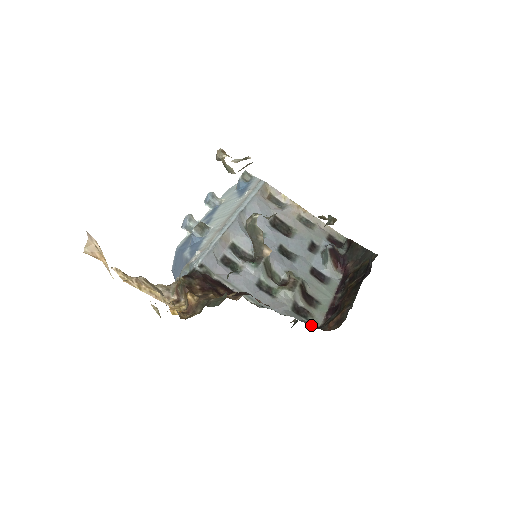
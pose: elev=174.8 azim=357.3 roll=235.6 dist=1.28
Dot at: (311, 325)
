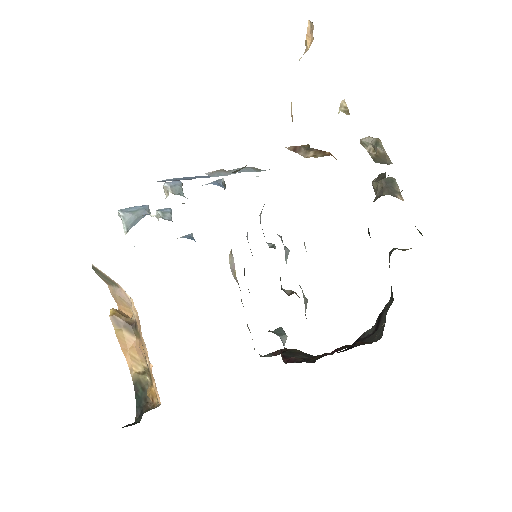
Dot at: occluded
